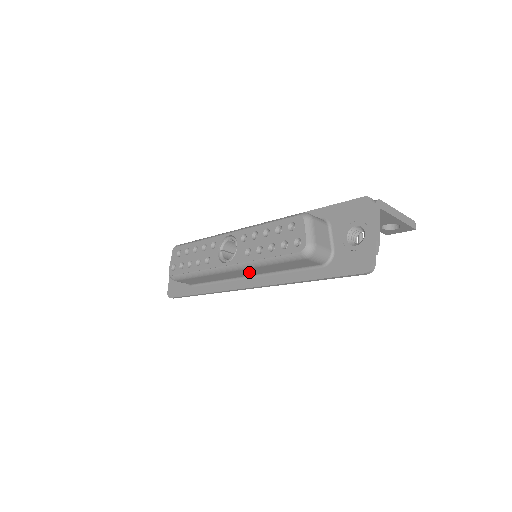
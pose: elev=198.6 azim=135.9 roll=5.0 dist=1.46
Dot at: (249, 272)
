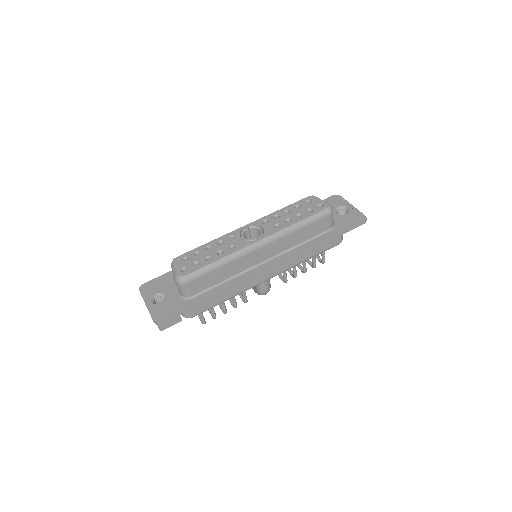
Dot at: (273, 250)
